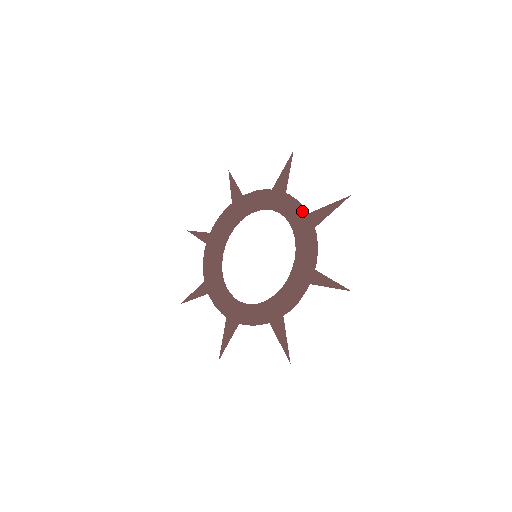
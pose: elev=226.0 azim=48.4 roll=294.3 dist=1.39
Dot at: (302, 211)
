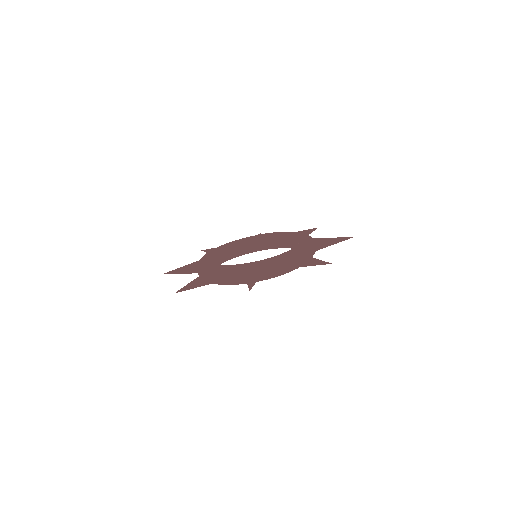
Dot at: occluded
